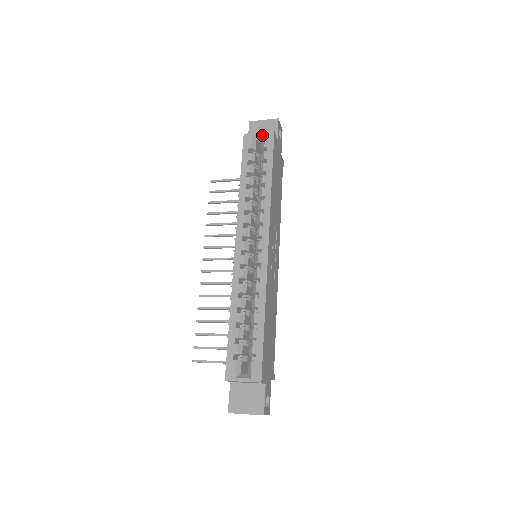
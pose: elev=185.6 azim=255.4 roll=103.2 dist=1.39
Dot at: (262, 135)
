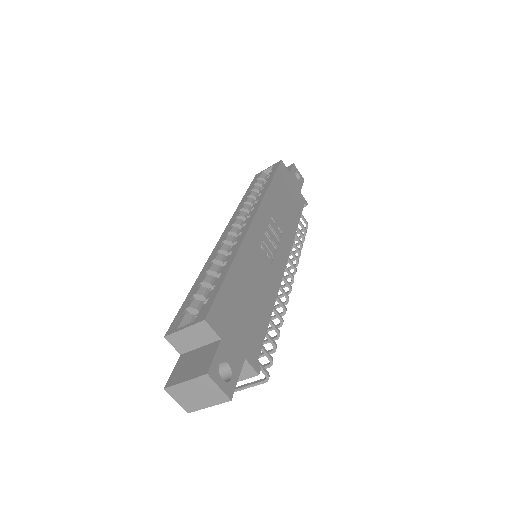
Dot at: (271, 167)
